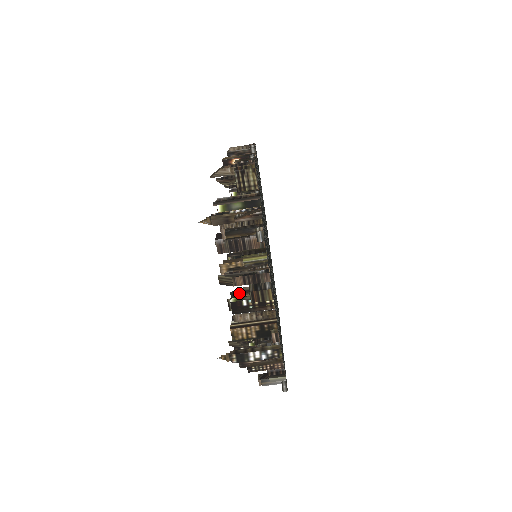
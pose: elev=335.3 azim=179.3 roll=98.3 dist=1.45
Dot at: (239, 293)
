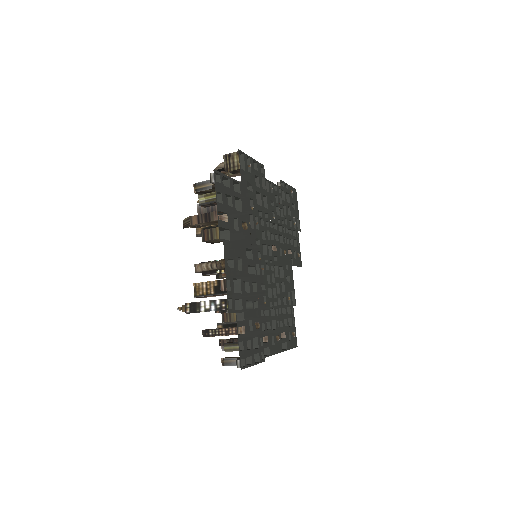
Dot at: occluded
